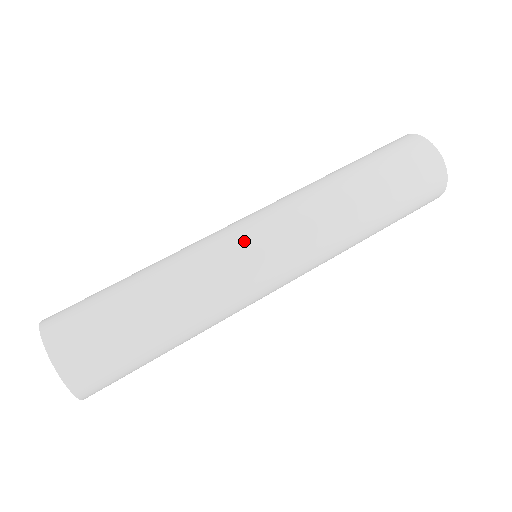
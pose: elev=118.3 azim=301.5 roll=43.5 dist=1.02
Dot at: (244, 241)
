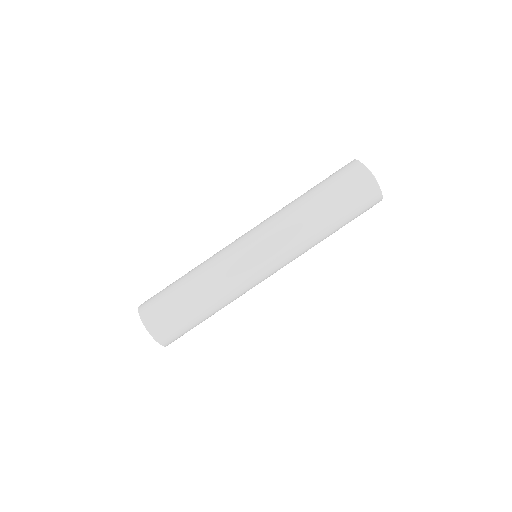
Dot at: (261, 279)
